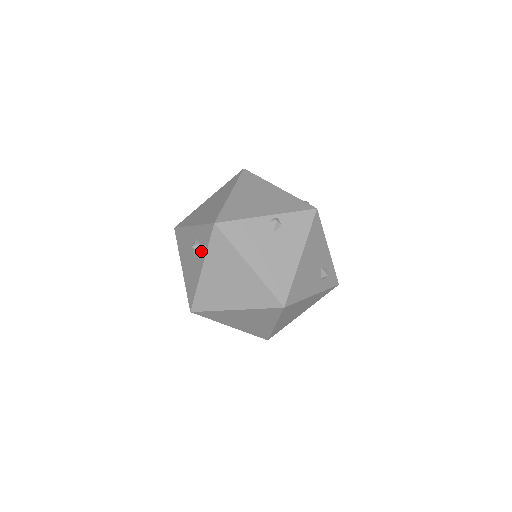
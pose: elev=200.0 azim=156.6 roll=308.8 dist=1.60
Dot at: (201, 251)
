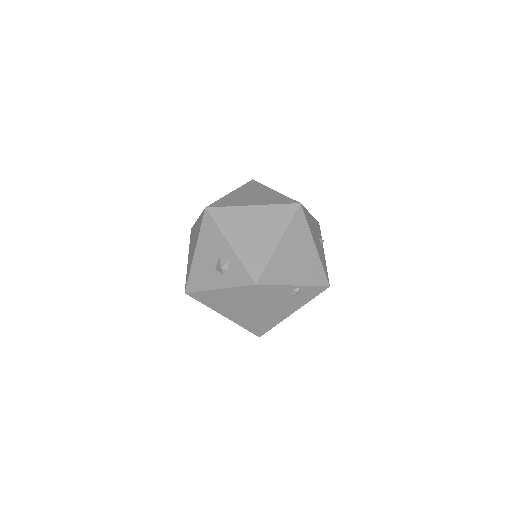
Dot at: (227, 278)
